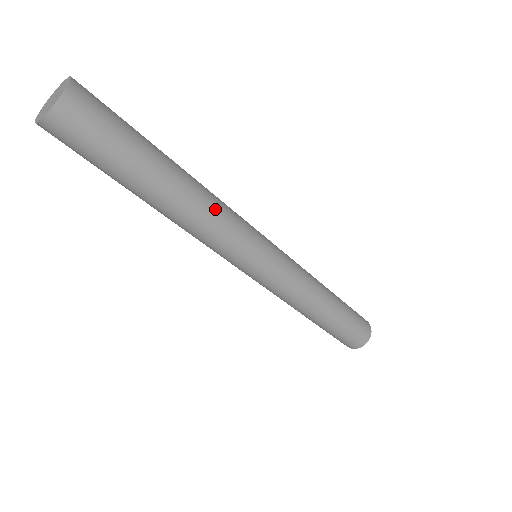
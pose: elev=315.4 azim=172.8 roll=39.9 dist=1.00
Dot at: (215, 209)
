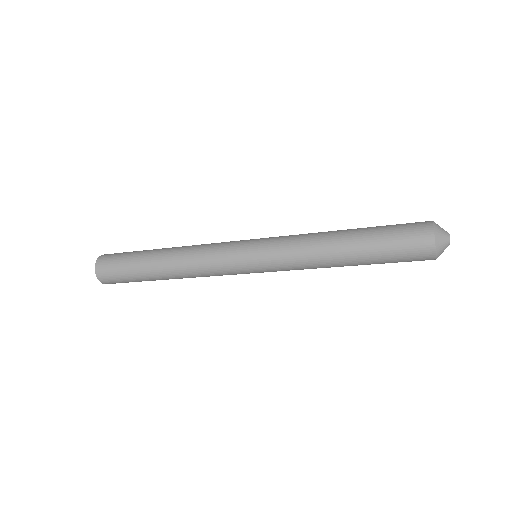
Dot at: (194, 247)
